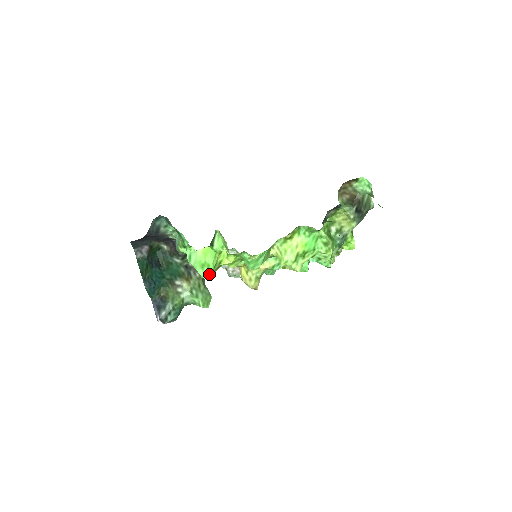
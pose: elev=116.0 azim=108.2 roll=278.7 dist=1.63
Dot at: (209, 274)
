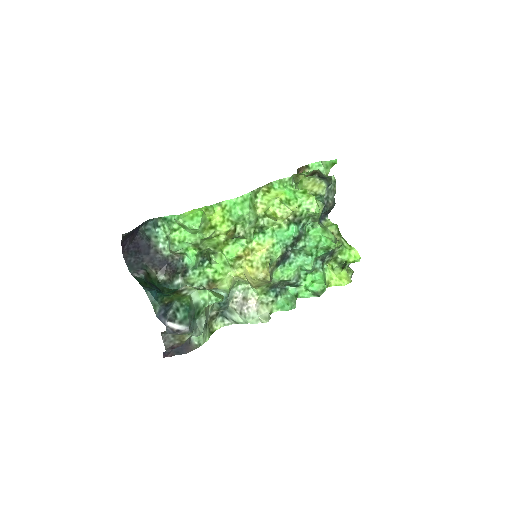
Dot at: (199, 219)
